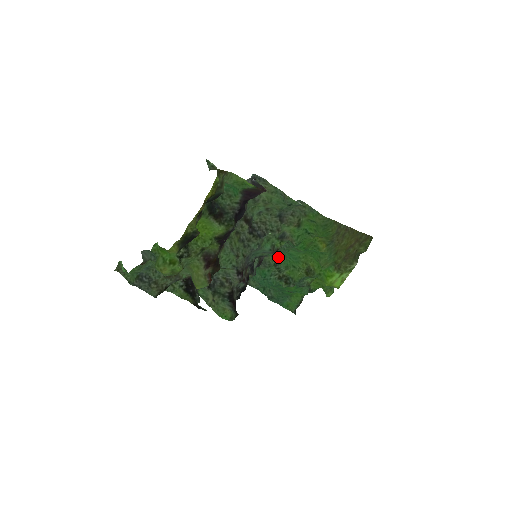
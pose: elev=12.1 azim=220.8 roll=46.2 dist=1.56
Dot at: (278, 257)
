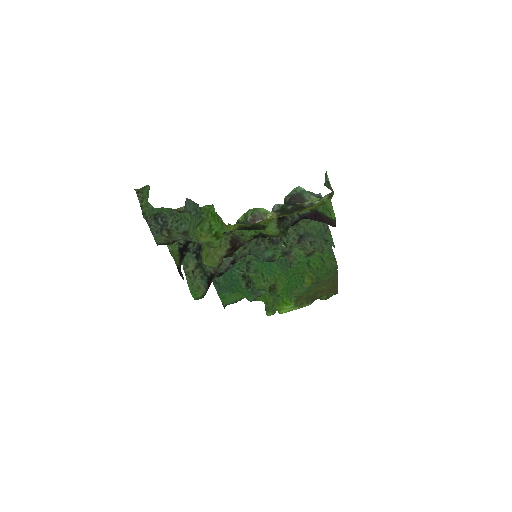
Dot at: occluded
